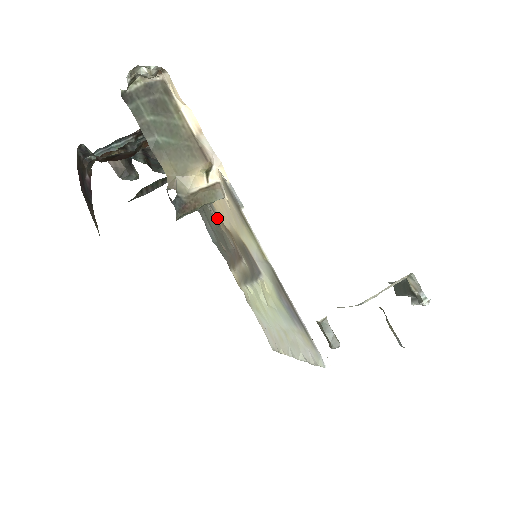
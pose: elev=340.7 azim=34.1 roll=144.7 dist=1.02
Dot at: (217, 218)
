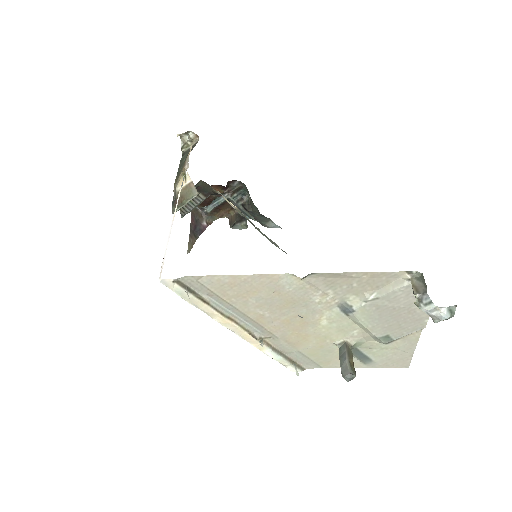
Dot at: occluded
